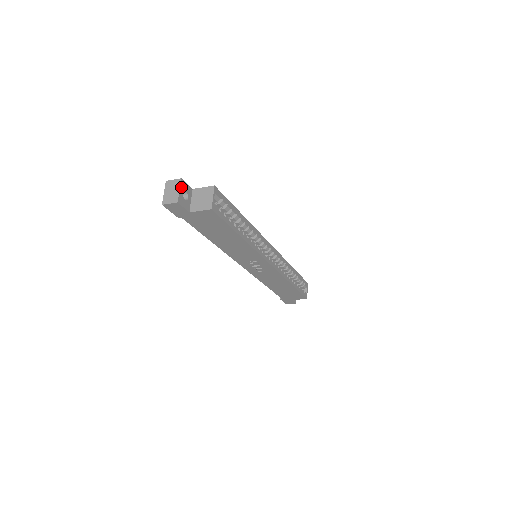
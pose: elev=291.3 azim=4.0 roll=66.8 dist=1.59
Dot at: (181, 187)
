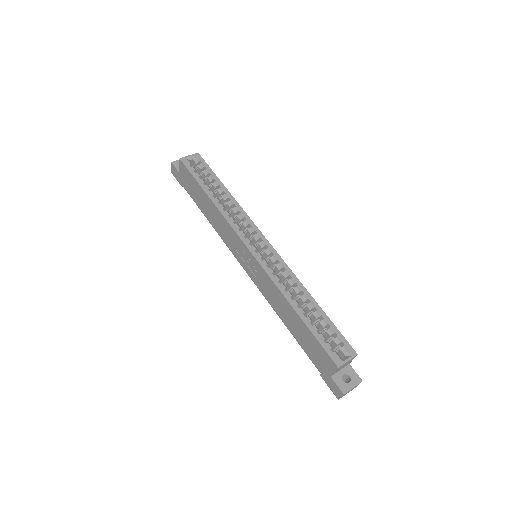
Dot at: occluded
